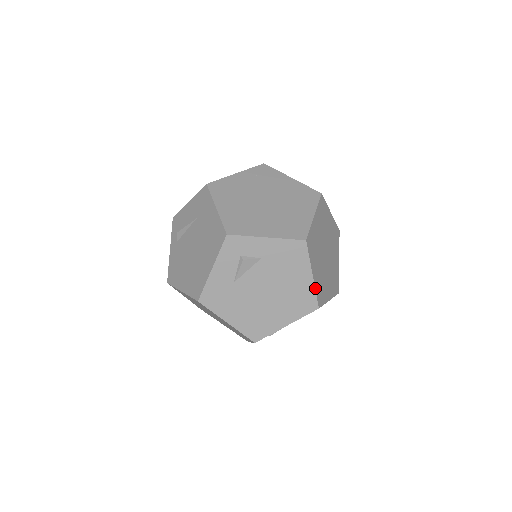
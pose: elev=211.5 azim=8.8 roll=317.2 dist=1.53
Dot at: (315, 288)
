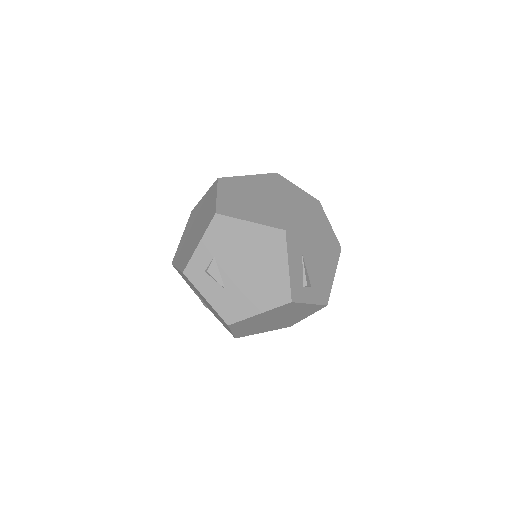
Dot at: (264, 225)
